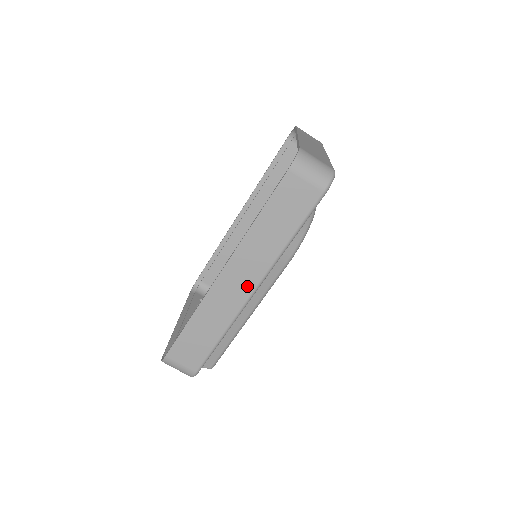
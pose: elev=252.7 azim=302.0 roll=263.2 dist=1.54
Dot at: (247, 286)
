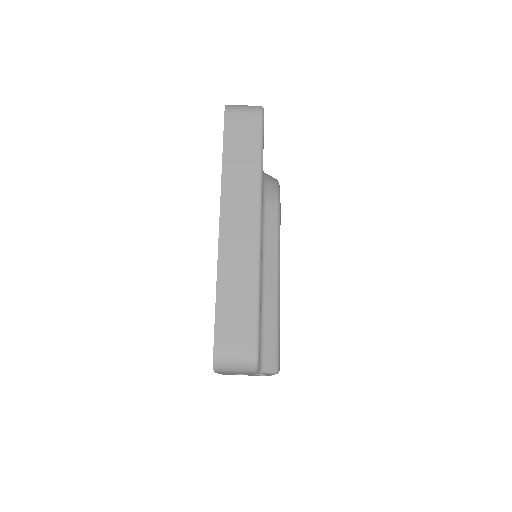
Dot at: (250, 221)
